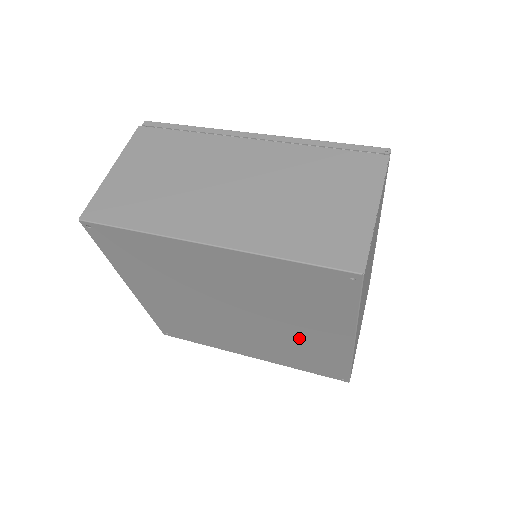
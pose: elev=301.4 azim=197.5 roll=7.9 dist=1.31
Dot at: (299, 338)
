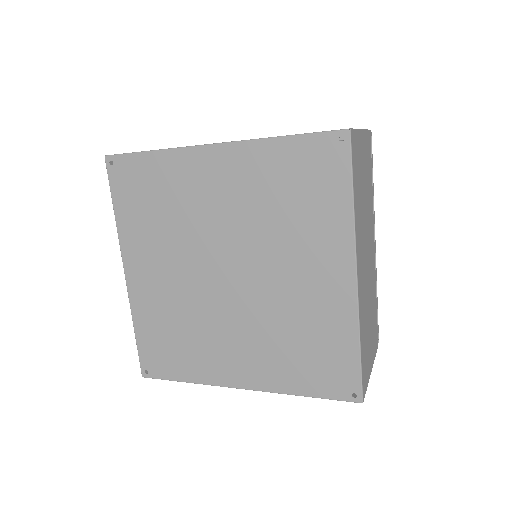
Dot at: (297, 300)
